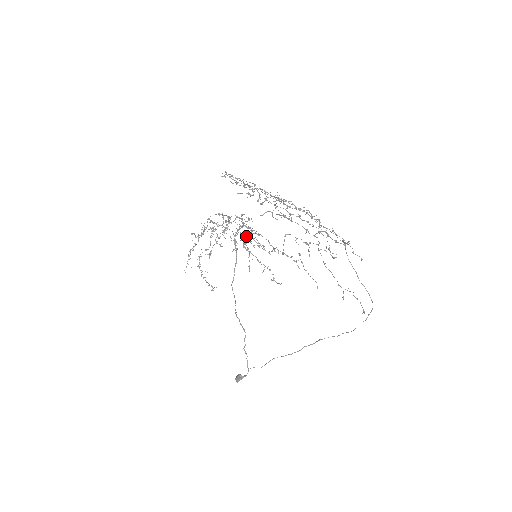
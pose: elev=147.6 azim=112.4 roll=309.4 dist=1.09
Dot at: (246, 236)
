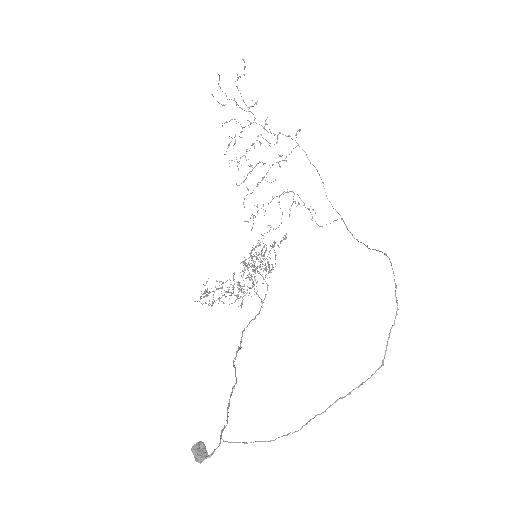
Dot at: (256, 258)
